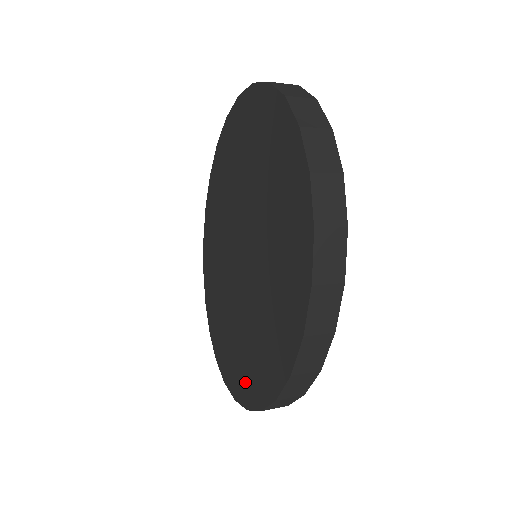
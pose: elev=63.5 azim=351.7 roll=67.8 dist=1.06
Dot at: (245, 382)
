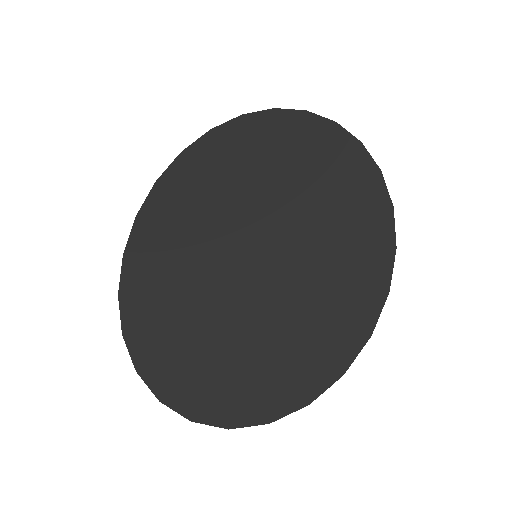
Dot at: (264, 389)
